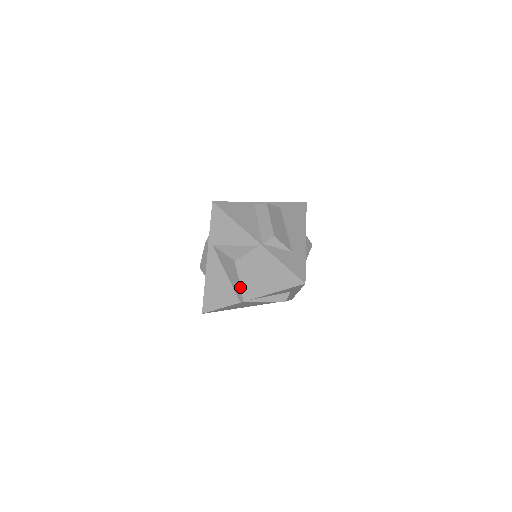
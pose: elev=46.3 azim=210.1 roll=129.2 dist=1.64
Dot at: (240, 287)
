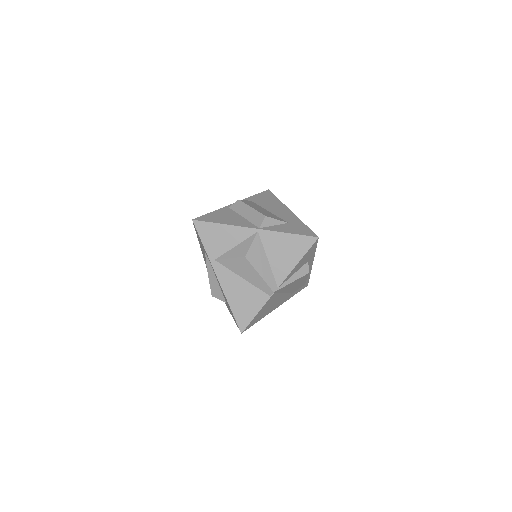
Dot at: (263, 280)
